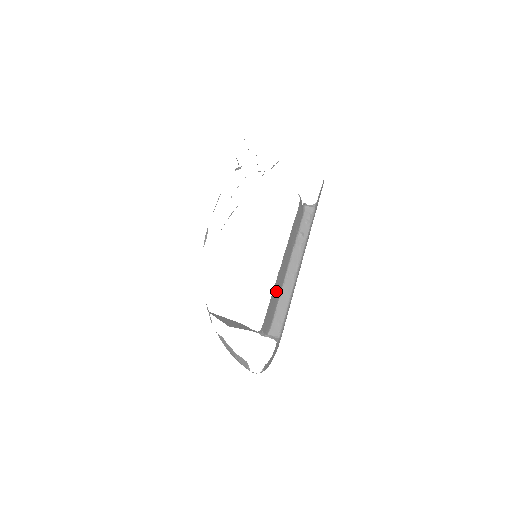
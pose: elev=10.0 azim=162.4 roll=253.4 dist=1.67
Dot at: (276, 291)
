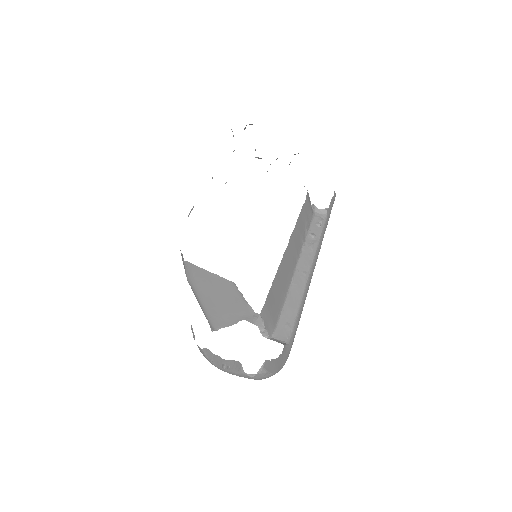
Dot at: (281, 280)
